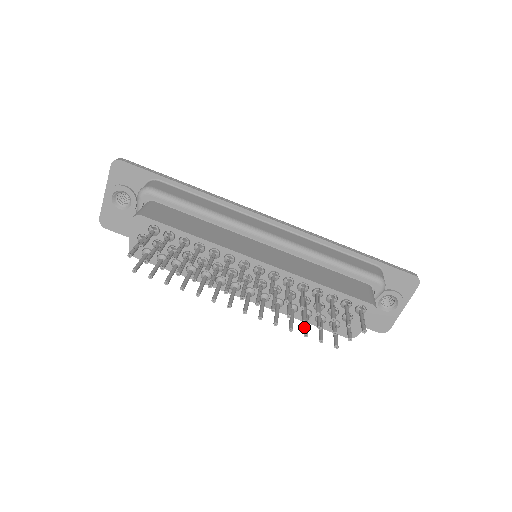
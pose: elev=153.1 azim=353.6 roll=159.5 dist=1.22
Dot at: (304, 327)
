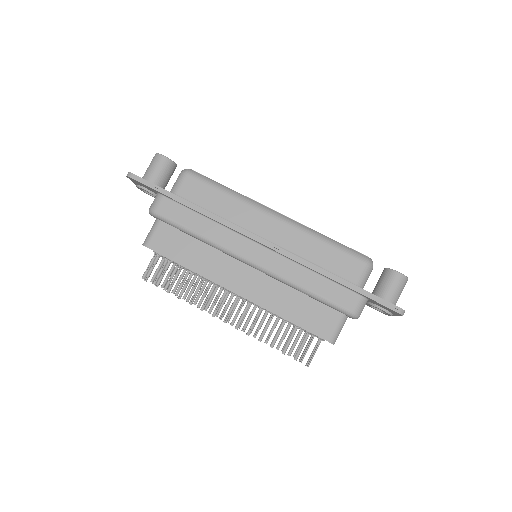
Dot at: (274, 336)
